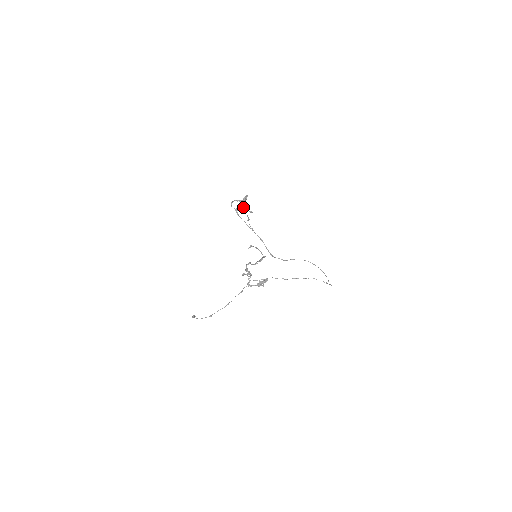
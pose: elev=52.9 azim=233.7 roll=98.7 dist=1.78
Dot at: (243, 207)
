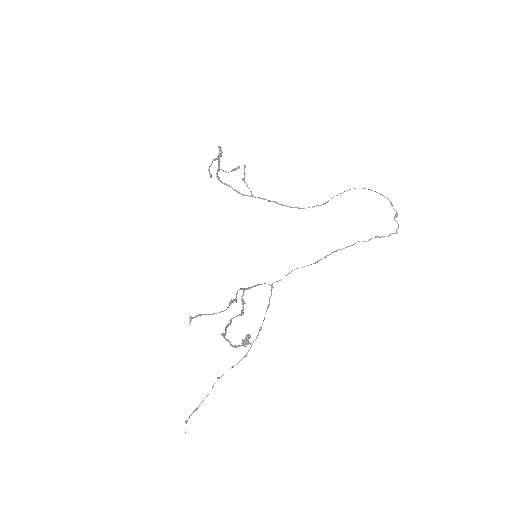
Dot at: (222, 170)
